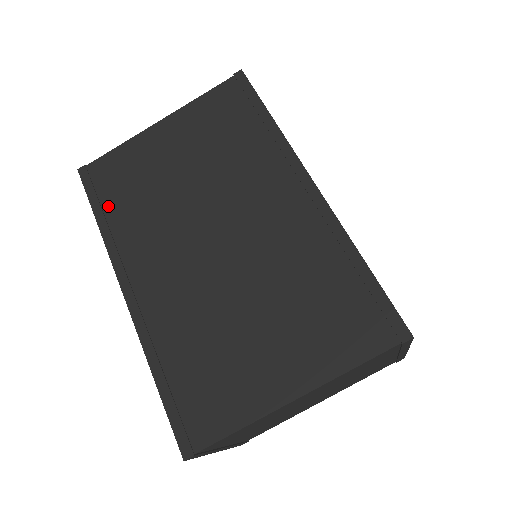
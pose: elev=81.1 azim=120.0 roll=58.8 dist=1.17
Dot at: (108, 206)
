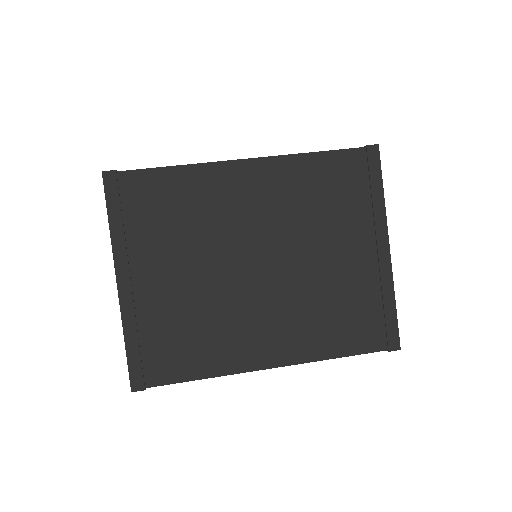
Dot at: occluded
